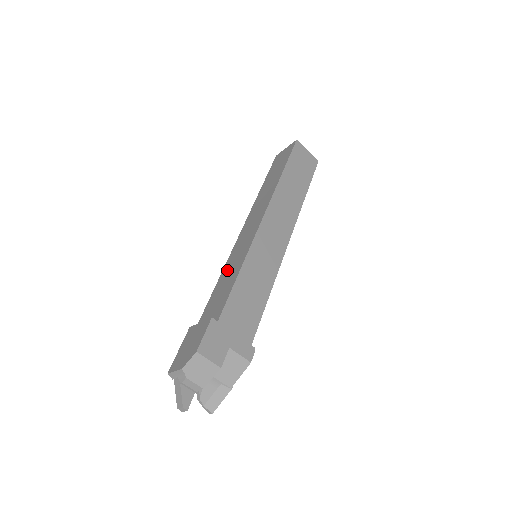
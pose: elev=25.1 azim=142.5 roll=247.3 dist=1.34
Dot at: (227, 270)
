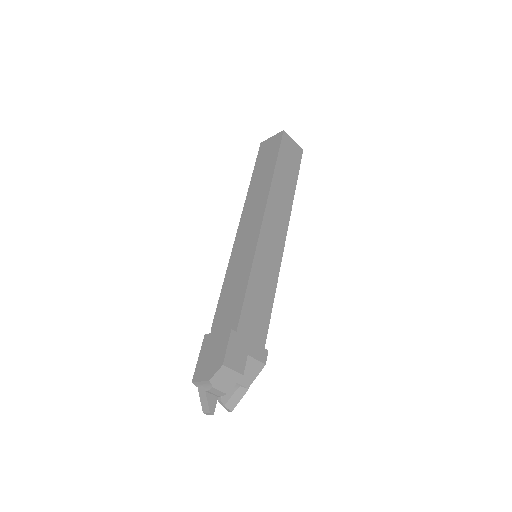
Dot at: (232, 274)
